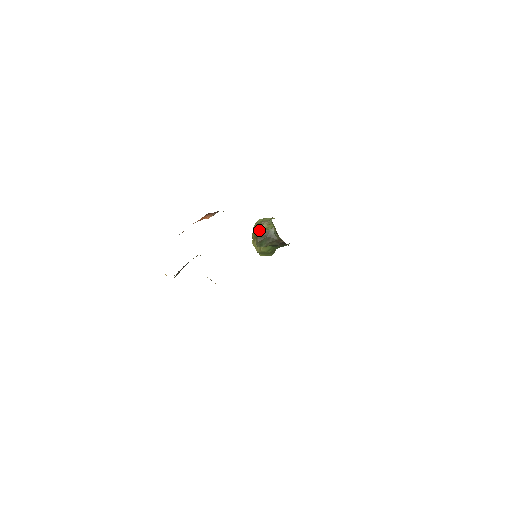
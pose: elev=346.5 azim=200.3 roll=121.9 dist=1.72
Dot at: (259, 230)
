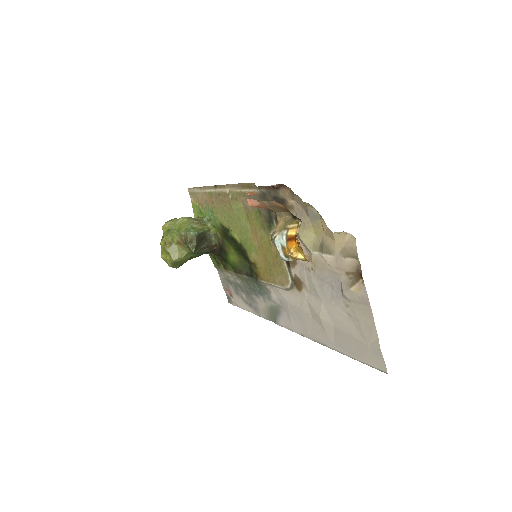
Dot at: (195, 230)
